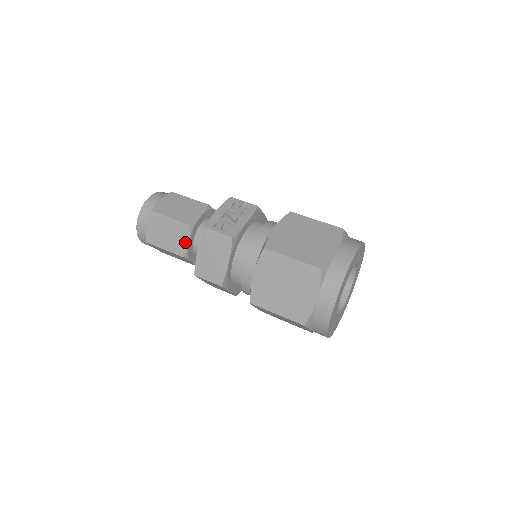
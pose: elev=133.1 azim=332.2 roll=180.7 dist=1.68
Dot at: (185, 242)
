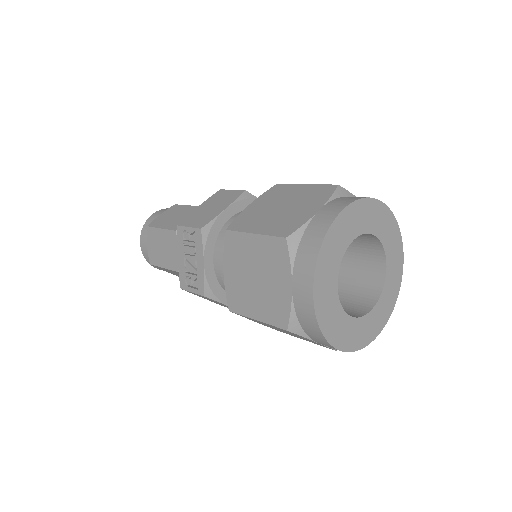
Dot at: occluded
